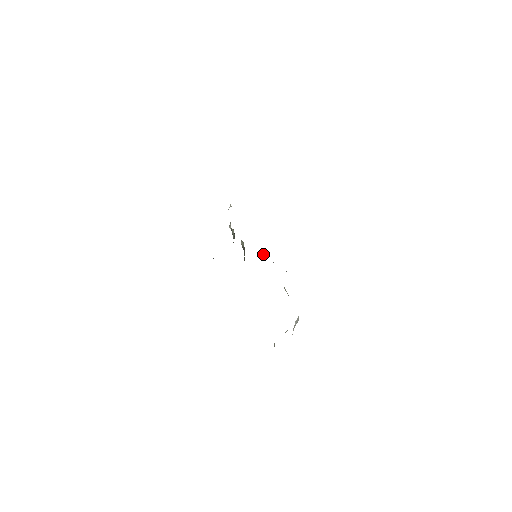
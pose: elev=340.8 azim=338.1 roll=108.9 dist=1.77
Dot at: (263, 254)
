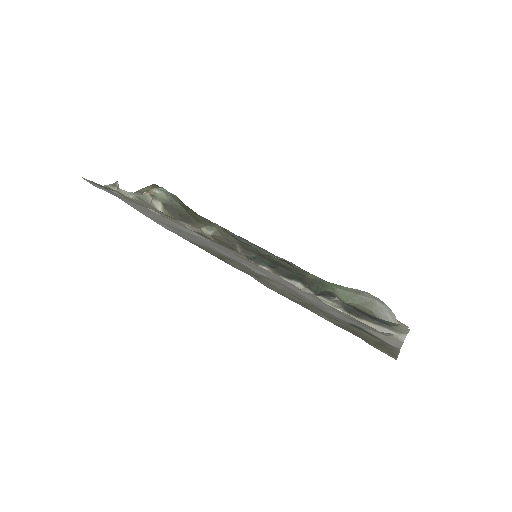
Dot at: (273, 271)
